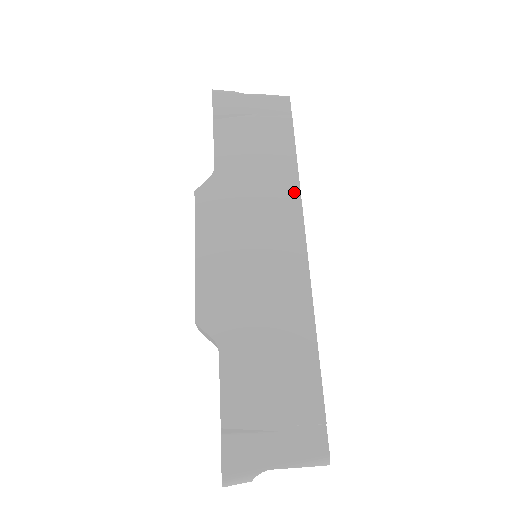
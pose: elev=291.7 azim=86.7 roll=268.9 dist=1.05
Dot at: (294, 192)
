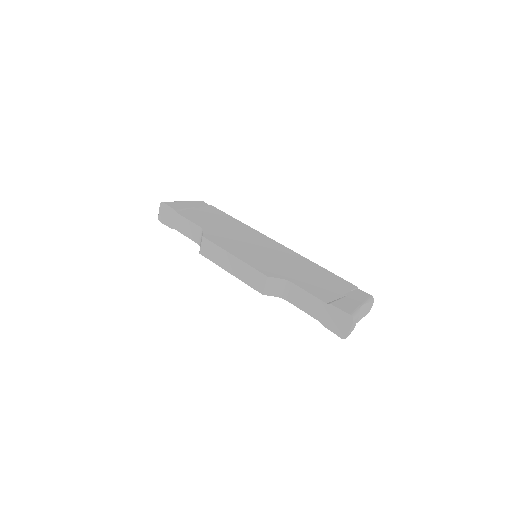
Dot at: (247, 227)
